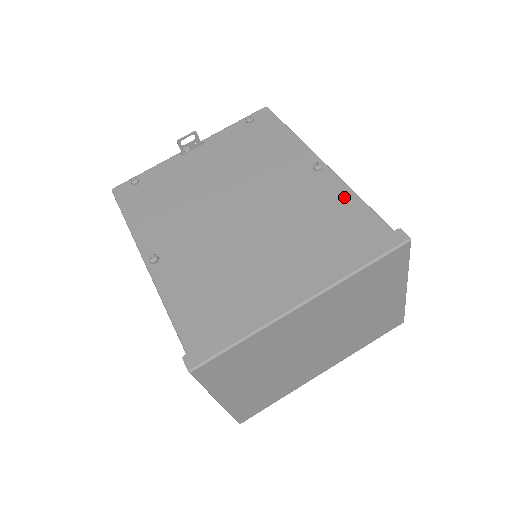
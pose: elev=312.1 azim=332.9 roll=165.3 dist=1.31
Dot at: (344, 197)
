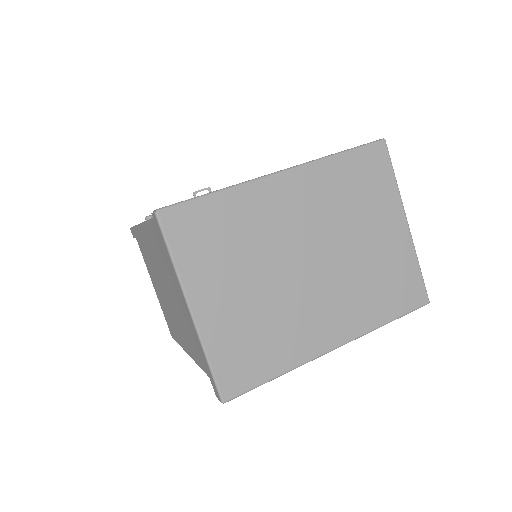
Dot at: occluded
